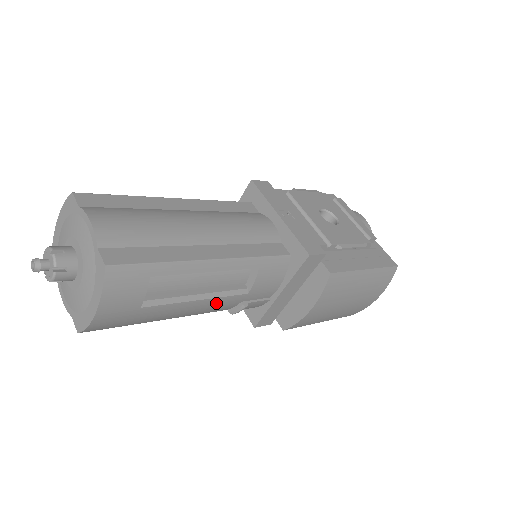
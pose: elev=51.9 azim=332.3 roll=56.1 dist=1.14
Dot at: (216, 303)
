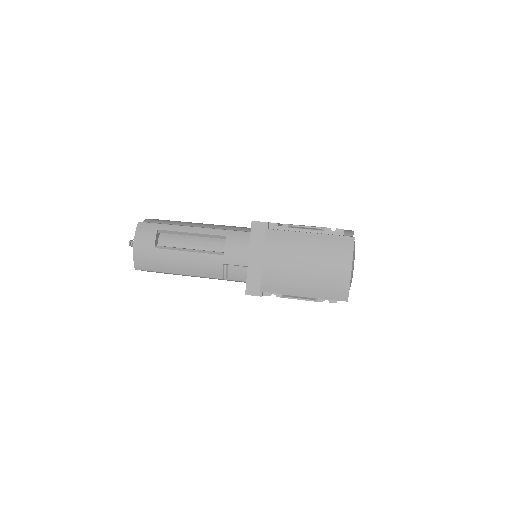
Dot at: (203, 259)
